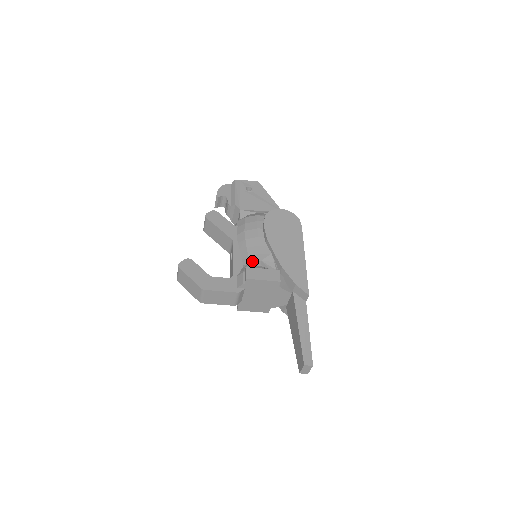
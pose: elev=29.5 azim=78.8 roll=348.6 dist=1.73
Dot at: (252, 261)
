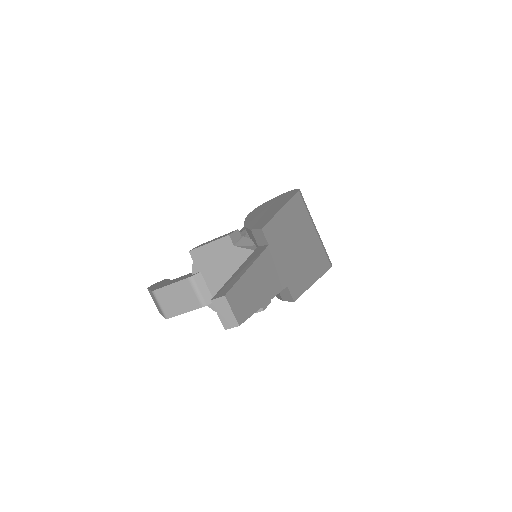
Dot at: occluded
